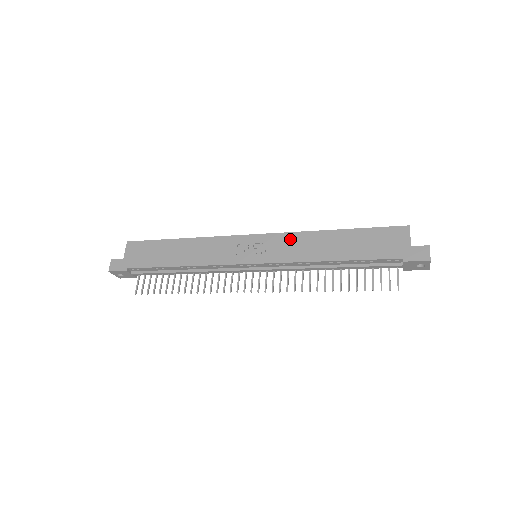
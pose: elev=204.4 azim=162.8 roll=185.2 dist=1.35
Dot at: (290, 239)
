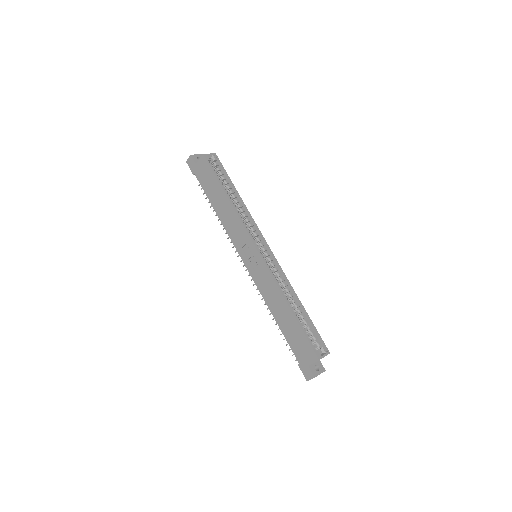
Dot at: (269, 280)
